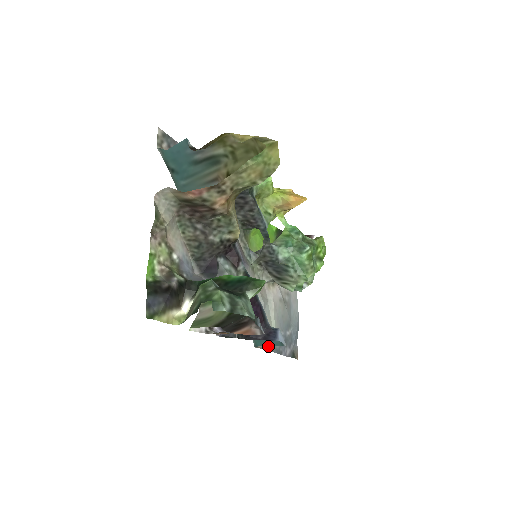
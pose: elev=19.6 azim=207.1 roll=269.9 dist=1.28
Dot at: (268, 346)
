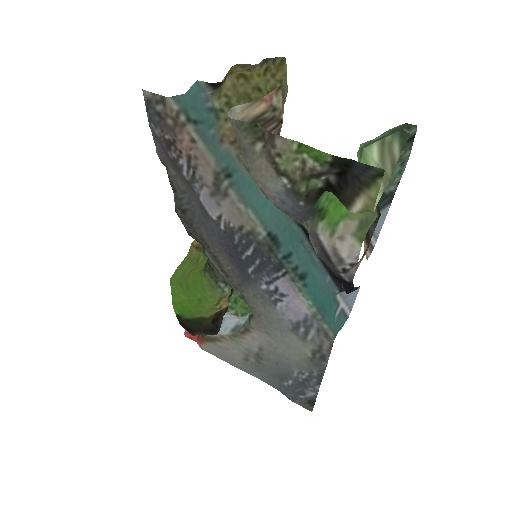
Dot at: (323, 358)
